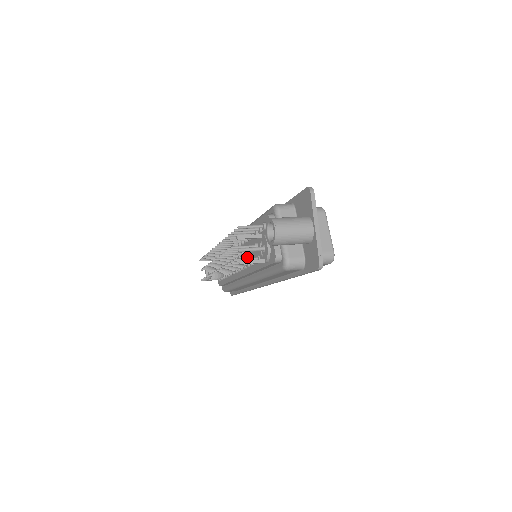
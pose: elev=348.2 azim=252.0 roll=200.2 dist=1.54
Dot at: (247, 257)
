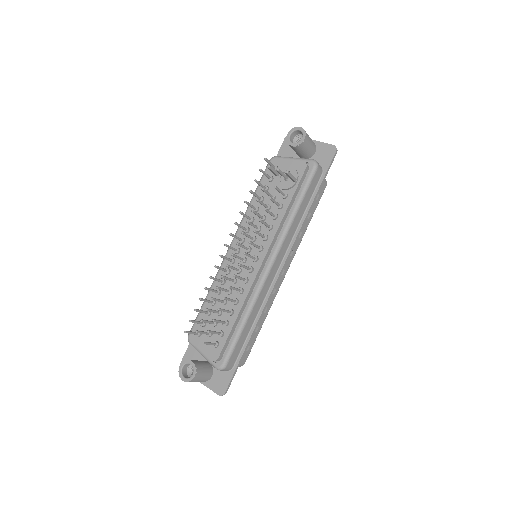
Dot at: (263, 229)
